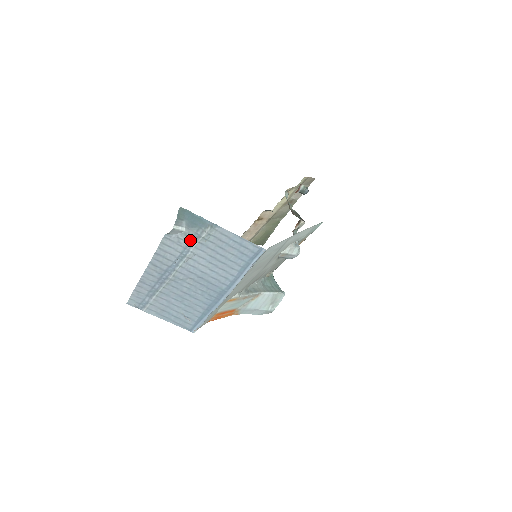
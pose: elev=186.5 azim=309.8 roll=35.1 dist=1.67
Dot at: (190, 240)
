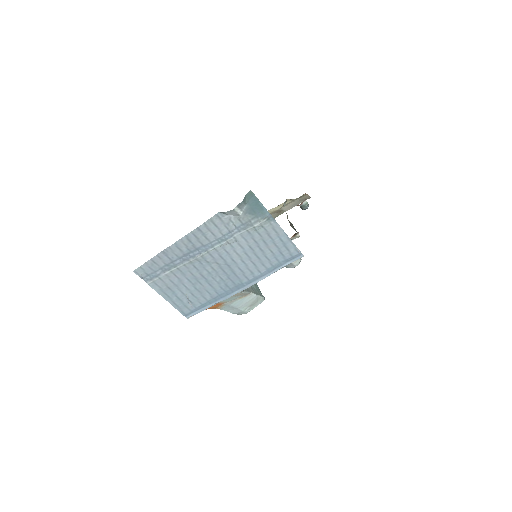
Dot at: (240, 225)
